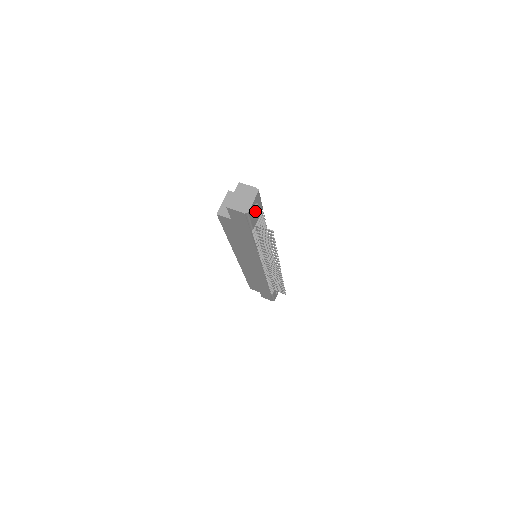
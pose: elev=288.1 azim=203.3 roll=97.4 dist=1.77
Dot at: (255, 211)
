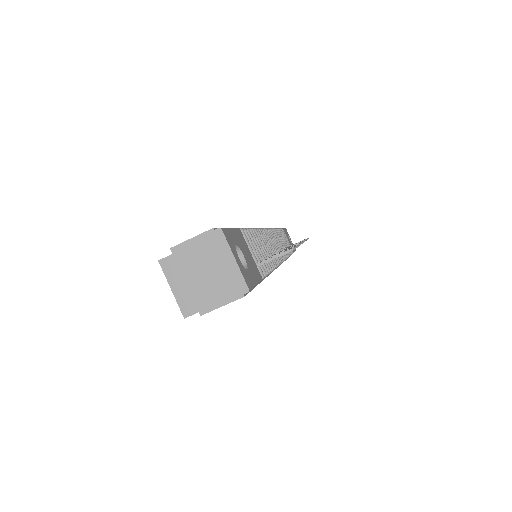
Dot at: (243, 259)
